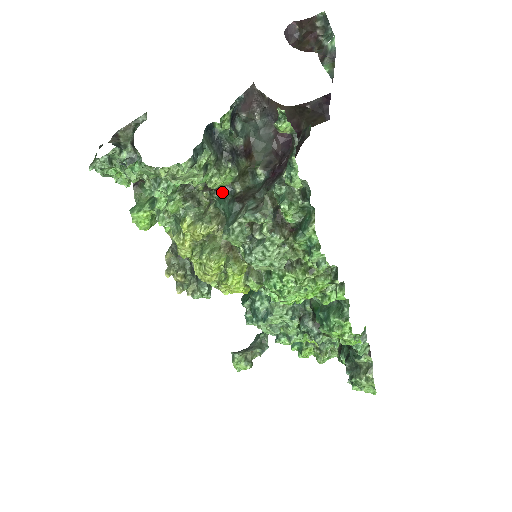
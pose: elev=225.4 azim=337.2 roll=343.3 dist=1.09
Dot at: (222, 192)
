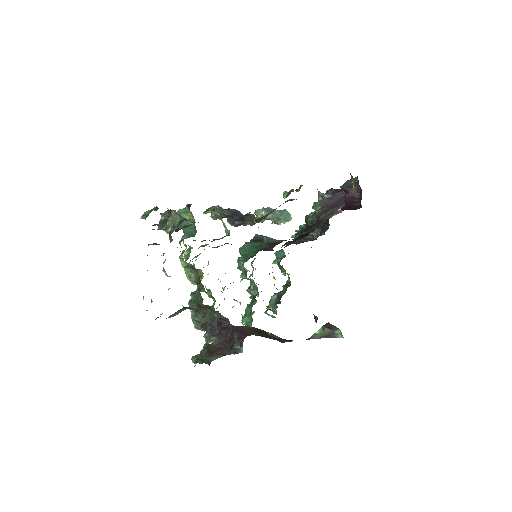
Dot at: occluded
